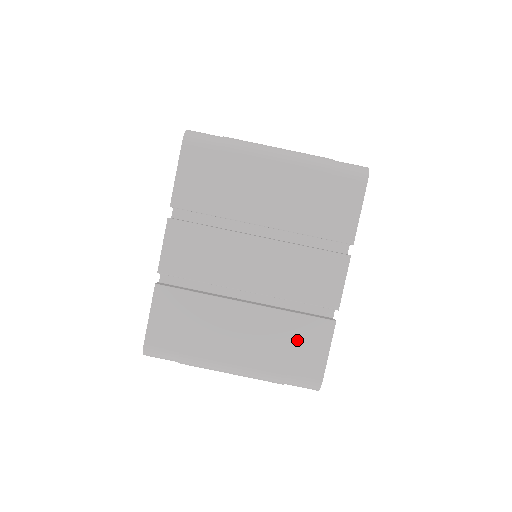
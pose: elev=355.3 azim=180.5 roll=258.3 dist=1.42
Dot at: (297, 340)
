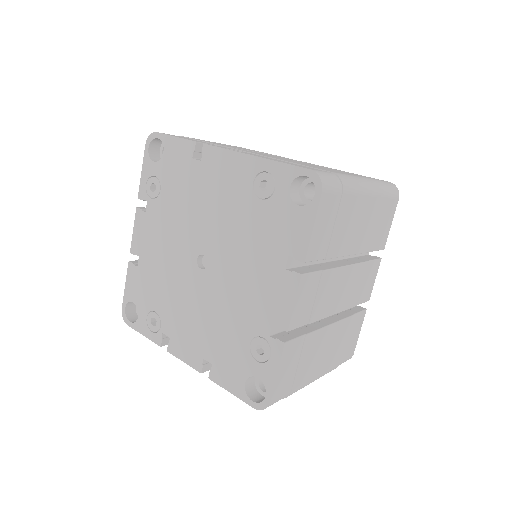
Dot at: (349, 334)
